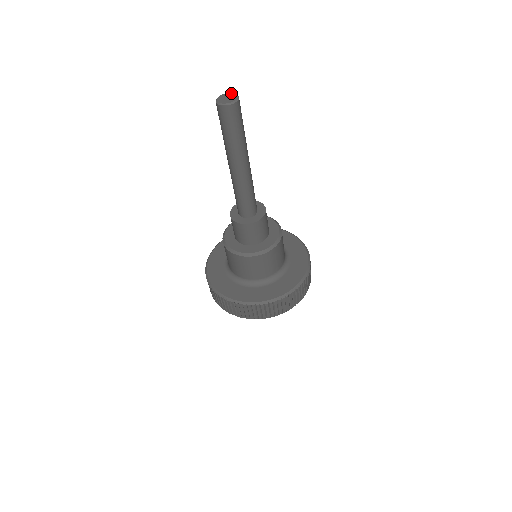
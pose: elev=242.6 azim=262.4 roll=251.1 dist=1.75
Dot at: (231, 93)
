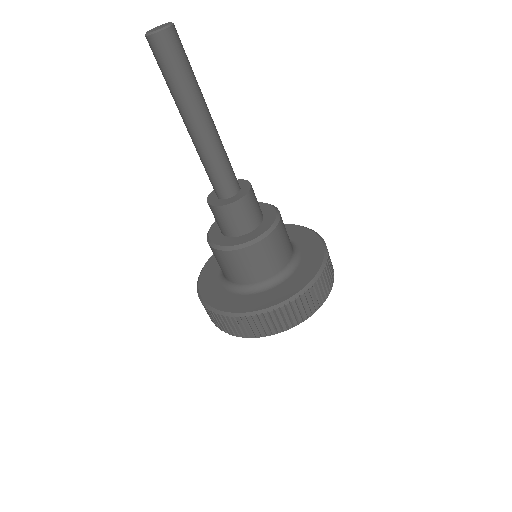
Dot at: (166, 23)
